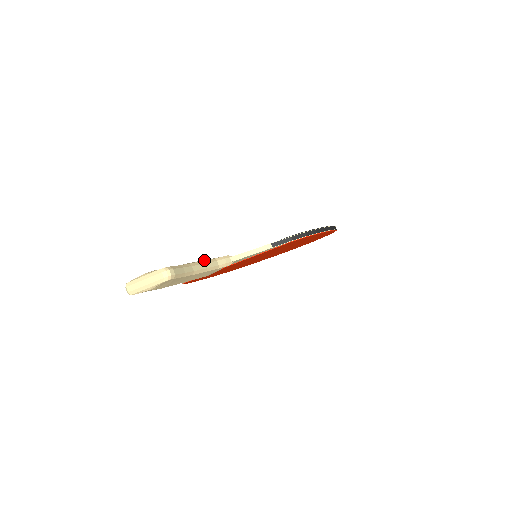
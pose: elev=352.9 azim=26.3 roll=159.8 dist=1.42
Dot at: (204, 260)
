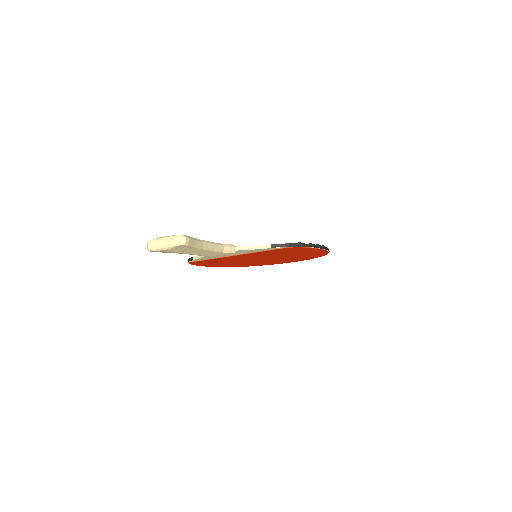
Dot at: occluded
